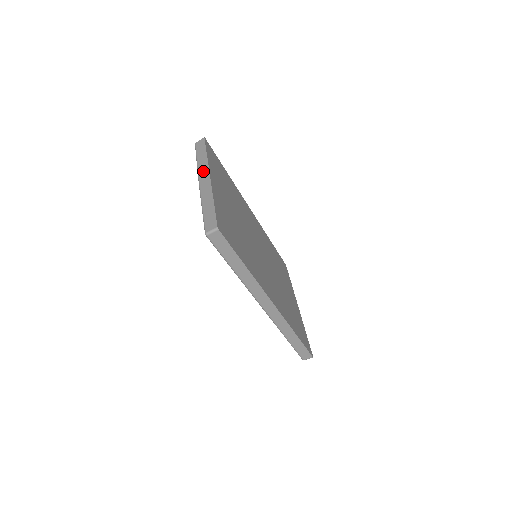
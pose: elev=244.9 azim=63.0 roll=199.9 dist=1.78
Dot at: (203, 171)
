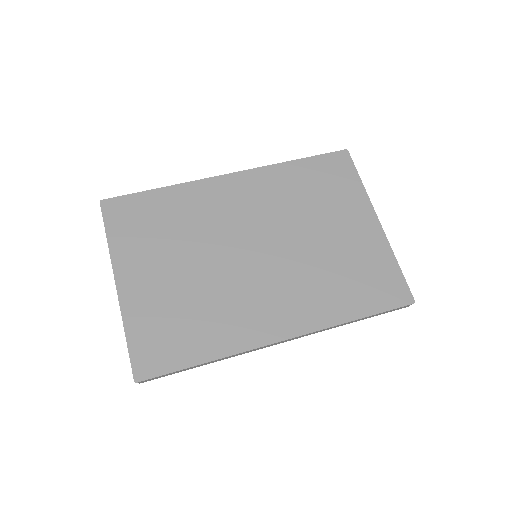
Dot at: occluded
